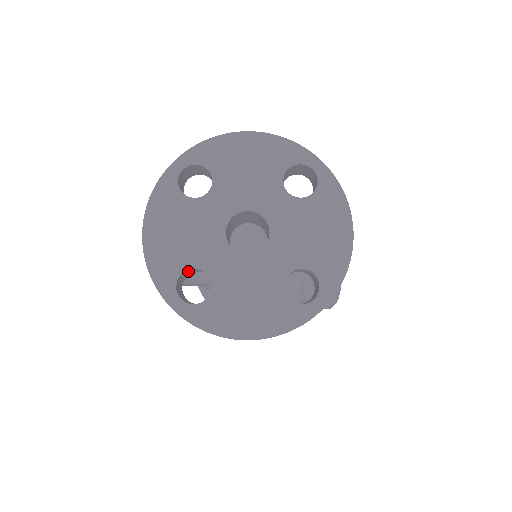
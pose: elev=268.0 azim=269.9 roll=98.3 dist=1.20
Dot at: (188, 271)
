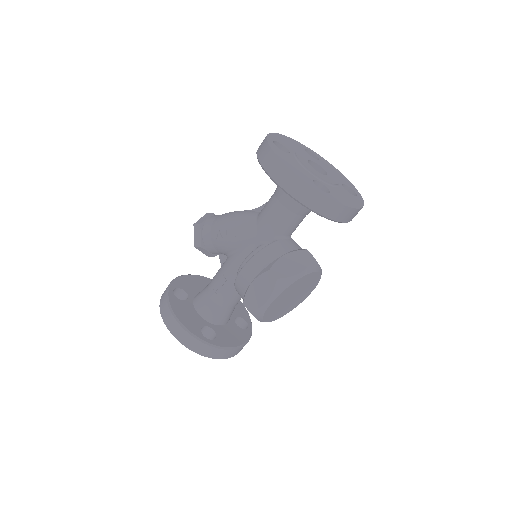
Dot at: occluded
